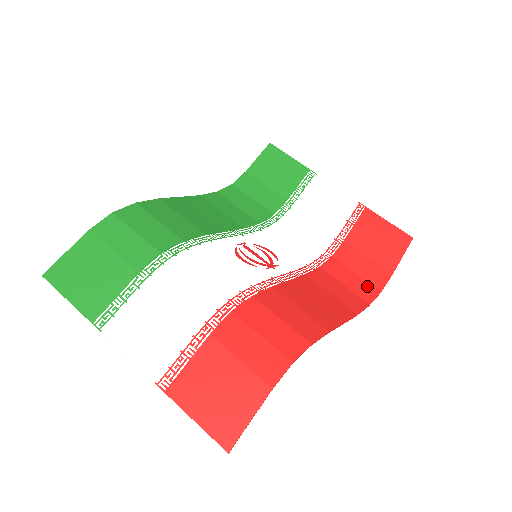
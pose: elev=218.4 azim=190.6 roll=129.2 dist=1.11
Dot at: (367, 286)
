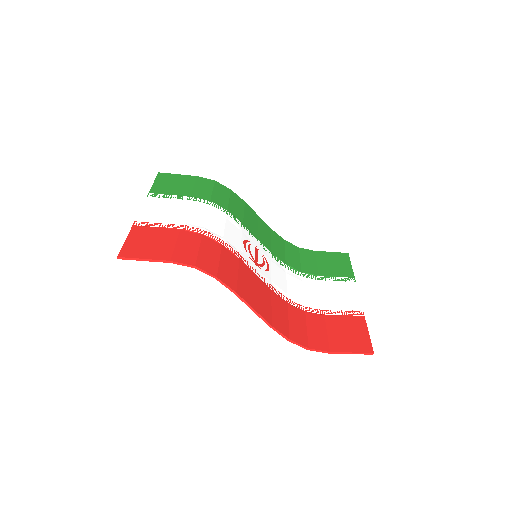
Dot at: (303, 337)
